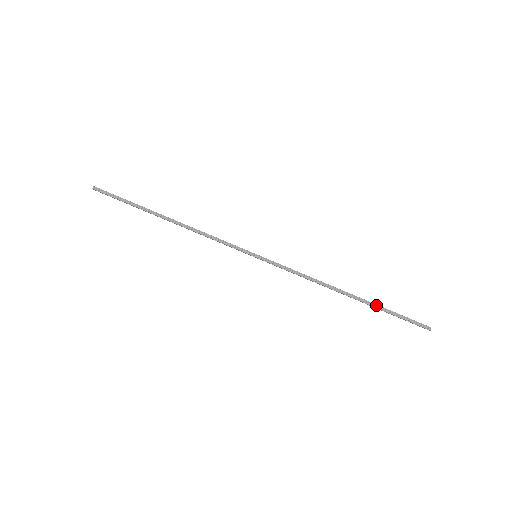
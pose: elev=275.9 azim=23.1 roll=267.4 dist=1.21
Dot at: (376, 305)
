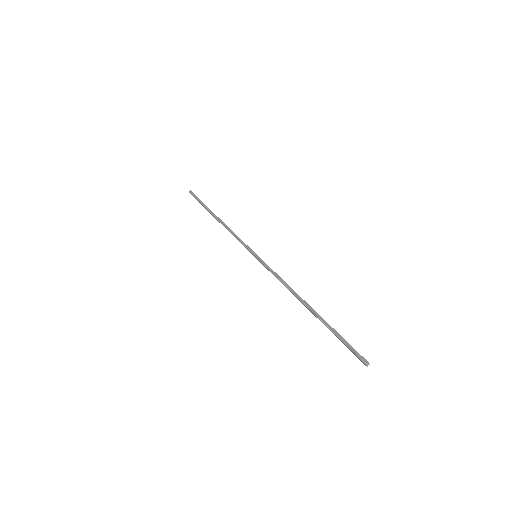
Dot at: (326, 322)
